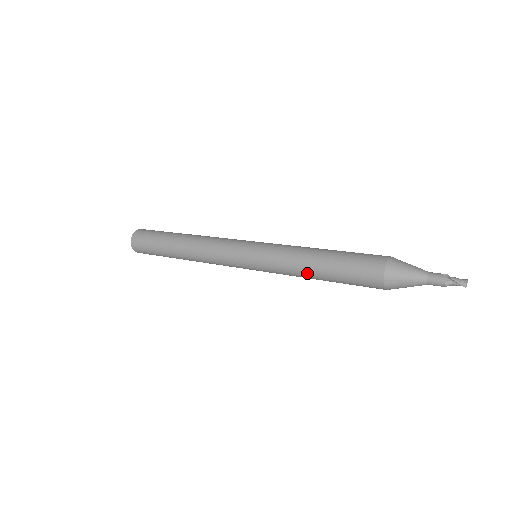
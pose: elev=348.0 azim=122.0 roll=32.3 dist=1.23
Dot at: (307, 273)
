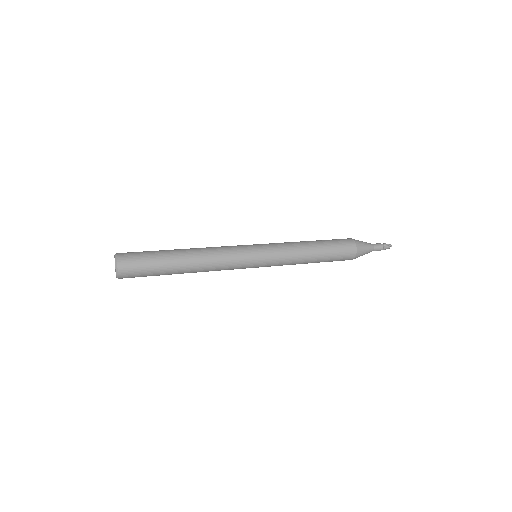
Dot at: (307, 254)
